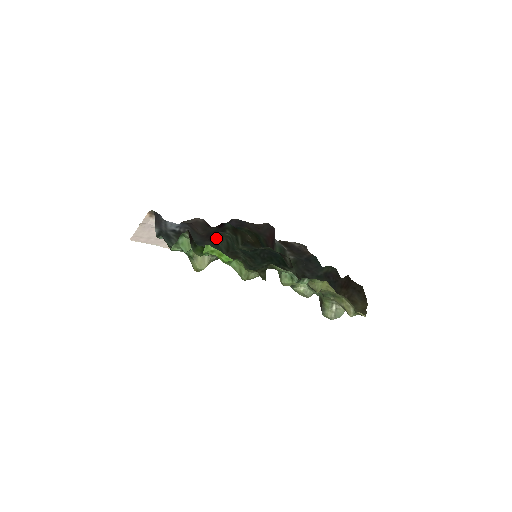
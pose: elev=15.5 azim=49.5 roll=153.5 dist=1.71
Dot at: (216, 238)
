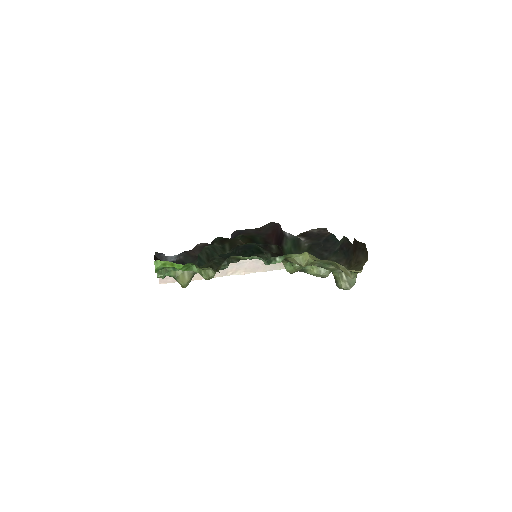
Dot at: occluded
